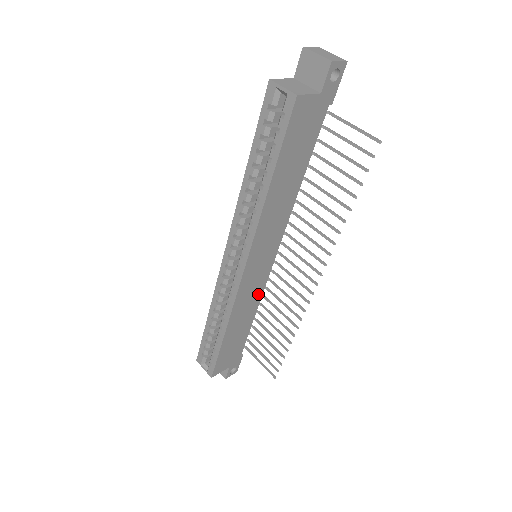
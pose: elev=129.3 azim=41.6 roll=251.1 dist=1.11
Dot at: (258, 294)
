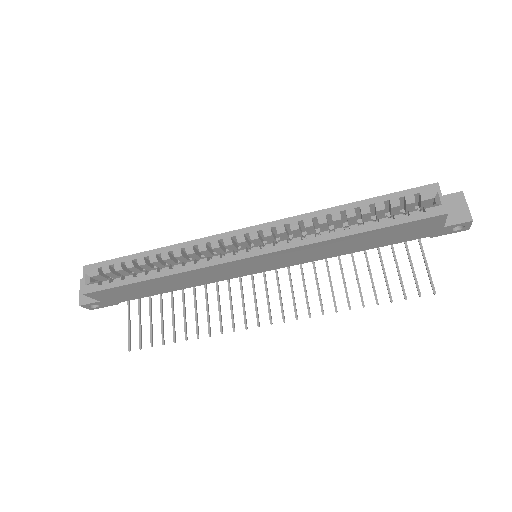
Dot at: (213, 279)
